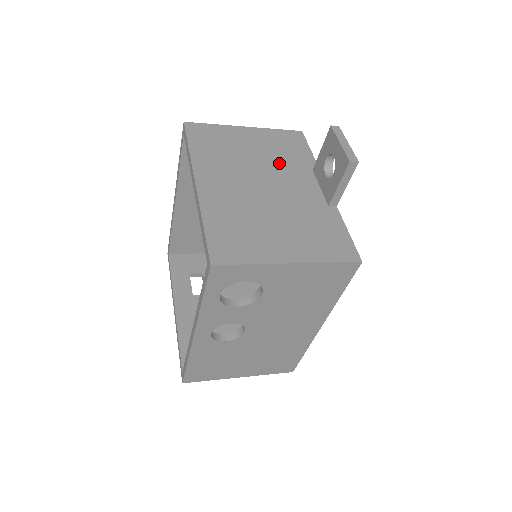
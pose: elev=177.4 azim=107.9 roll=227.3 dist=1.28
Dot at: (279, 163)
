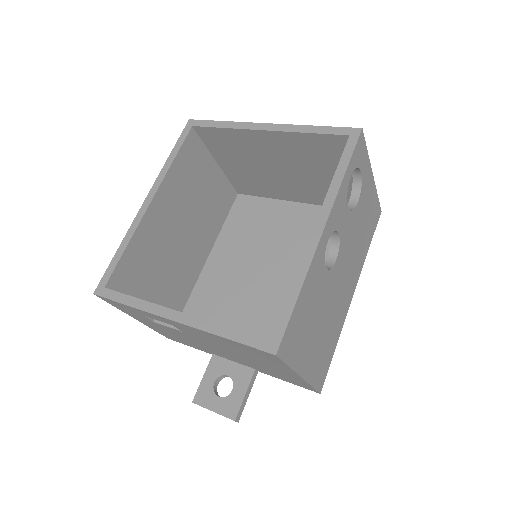
Dot at: occluded
